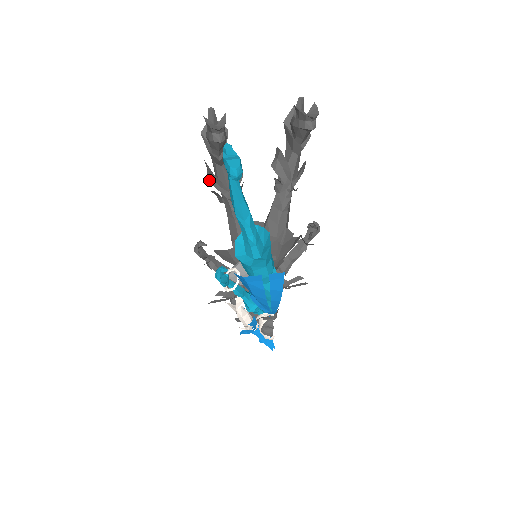
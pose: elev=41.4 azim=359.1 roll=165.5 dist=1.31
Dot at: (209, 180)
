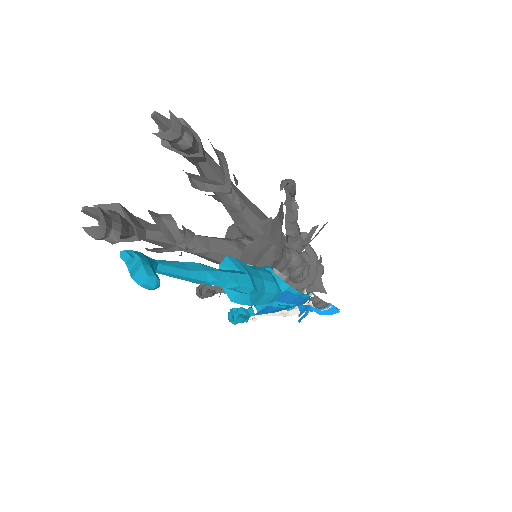
Dot at: occluded
